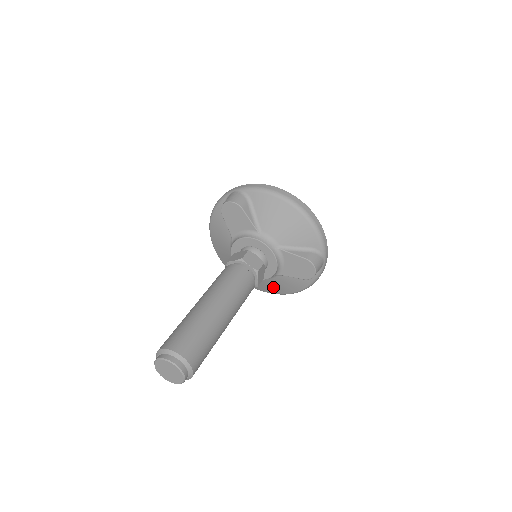
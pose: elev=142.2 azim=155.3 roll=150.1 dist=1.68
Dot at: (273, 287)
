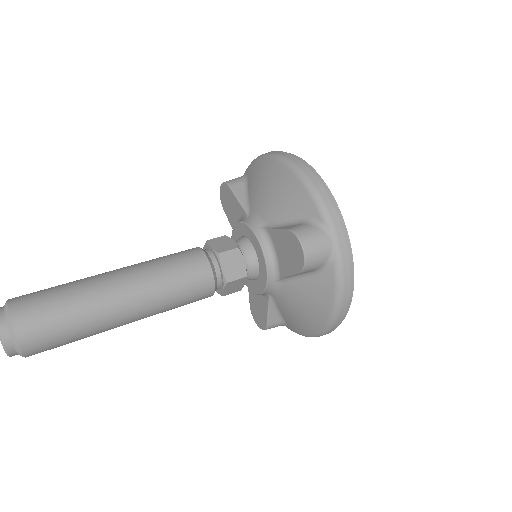
Dot at: (297, 315)
